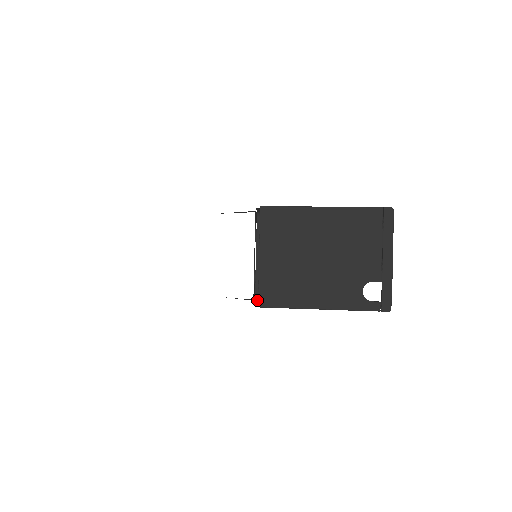
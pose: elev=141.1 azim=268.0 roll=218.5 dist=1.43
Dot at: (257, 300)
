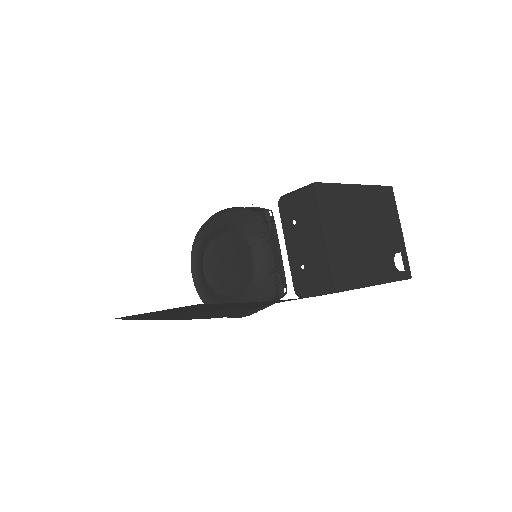
Dot at: (300, 296)
